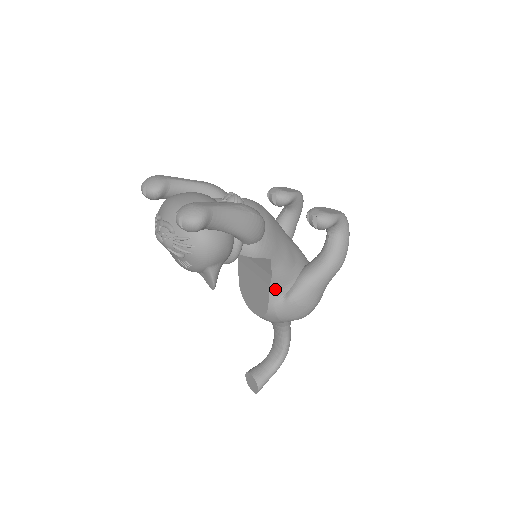
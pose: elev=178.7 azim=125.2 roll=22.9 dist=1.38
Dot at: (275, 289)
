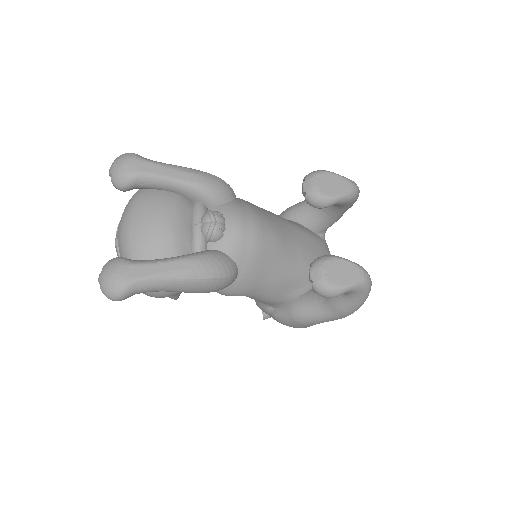
Dot at: (261, 302)
